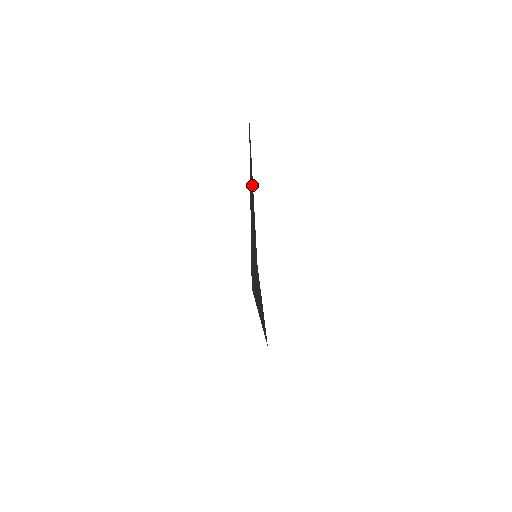
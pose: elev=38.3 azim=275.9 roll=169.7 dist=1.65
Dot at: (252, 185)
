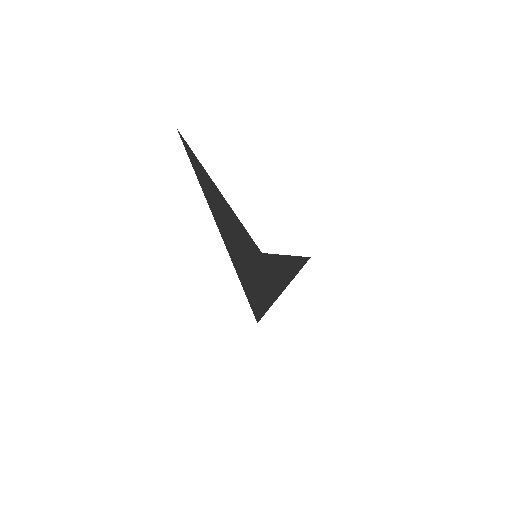
Dot at: (220, 199)
